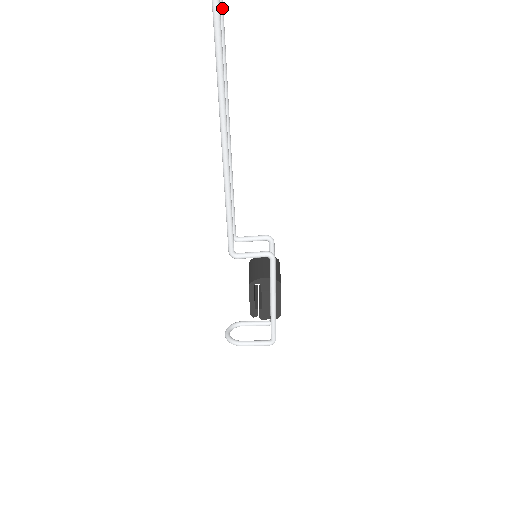
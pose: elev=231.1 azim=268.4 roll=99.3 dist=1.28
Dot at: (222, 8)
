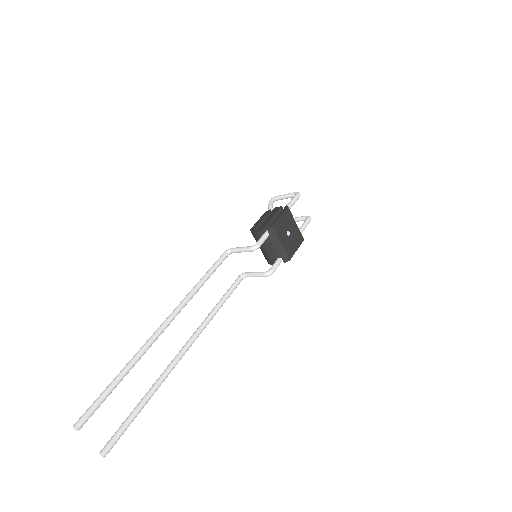
Dot at: occluded
